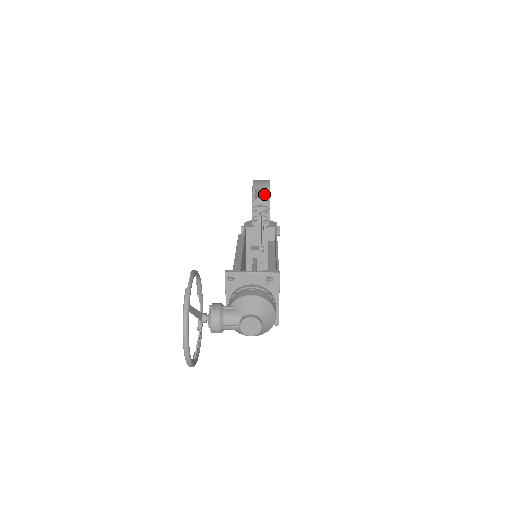
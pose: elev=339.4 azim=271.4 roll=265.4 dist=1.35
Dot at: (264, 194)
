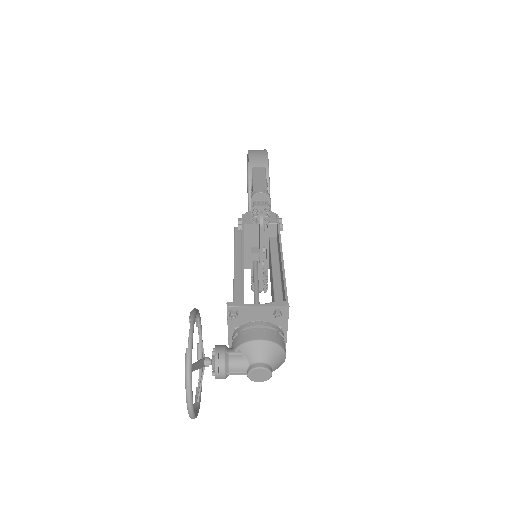
Dot at: (263, 178)
